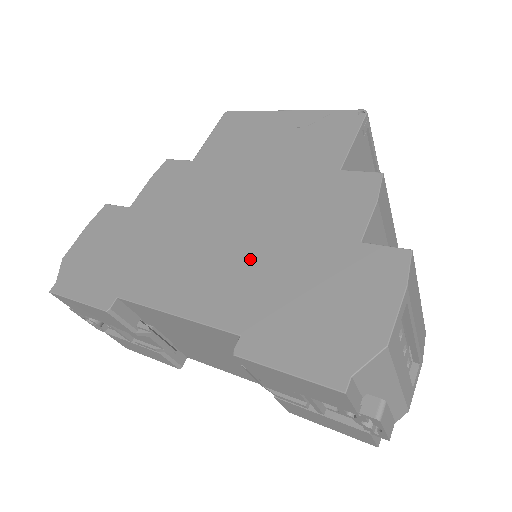
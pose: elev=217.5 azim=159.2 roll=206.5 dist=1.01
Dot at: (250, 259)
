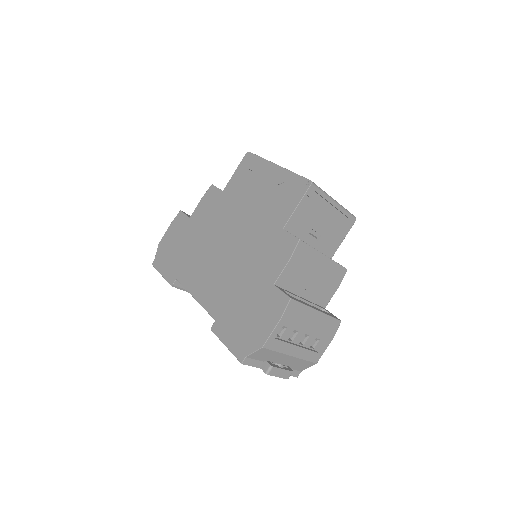
Dot at: (229, 277)
